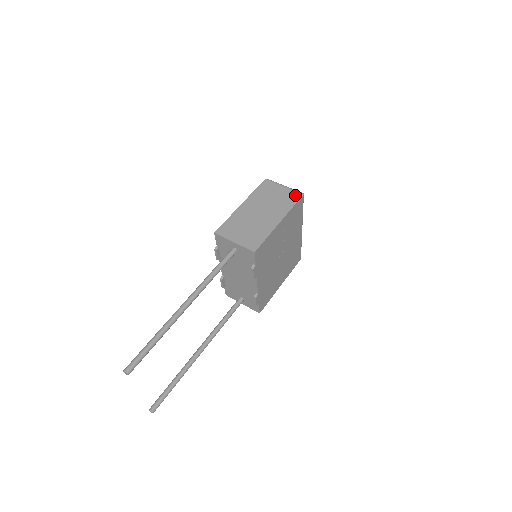
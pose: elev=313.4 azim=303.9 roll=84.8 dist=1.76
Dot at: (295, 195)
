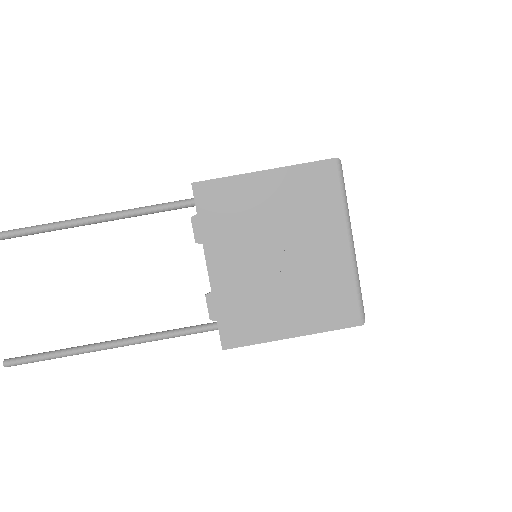
Dot at: occluded
